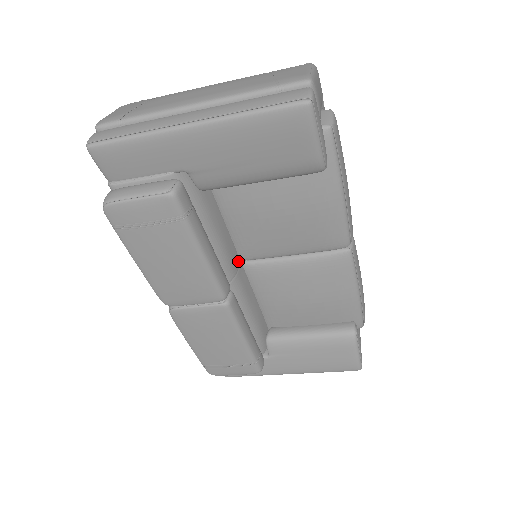
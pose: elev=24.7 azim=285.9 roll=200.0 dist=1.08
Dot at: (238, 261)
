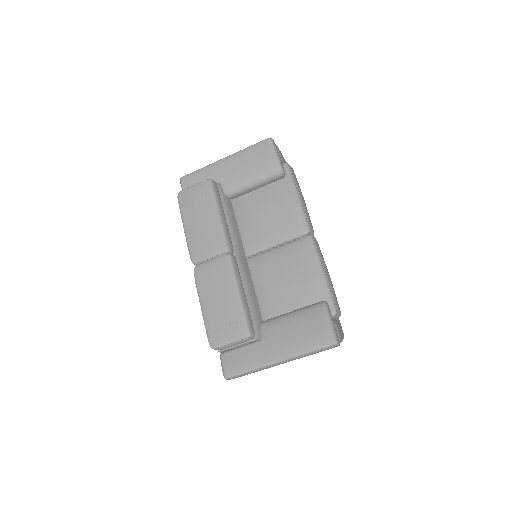
Dot at: (244, 253)
